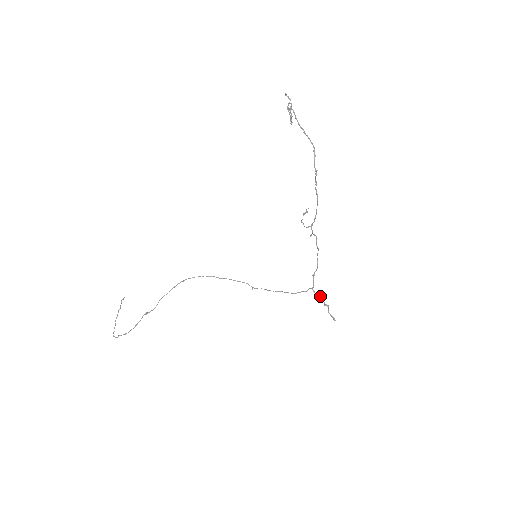
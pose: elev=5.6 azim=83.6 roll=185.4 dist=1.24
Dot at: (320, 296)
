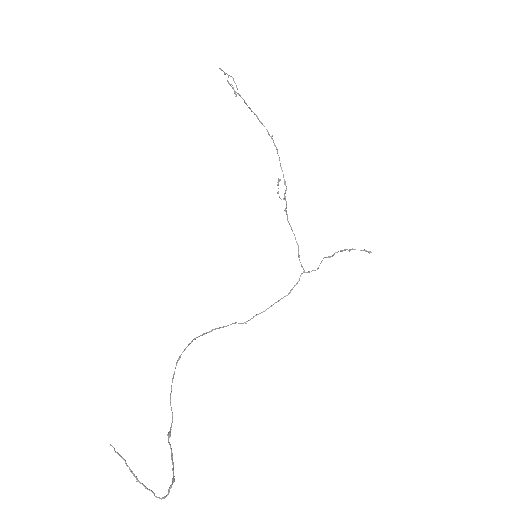
Dot at: (335, 252)
